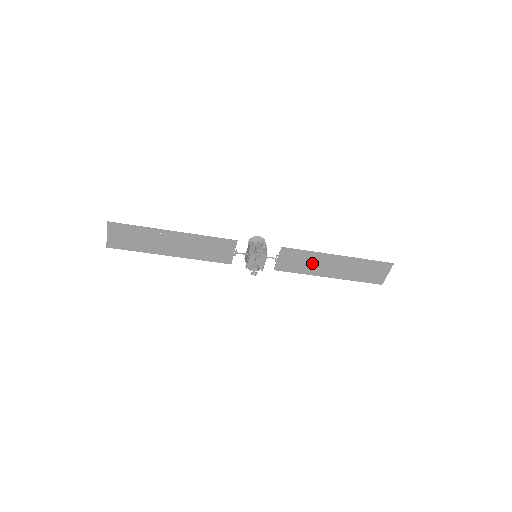
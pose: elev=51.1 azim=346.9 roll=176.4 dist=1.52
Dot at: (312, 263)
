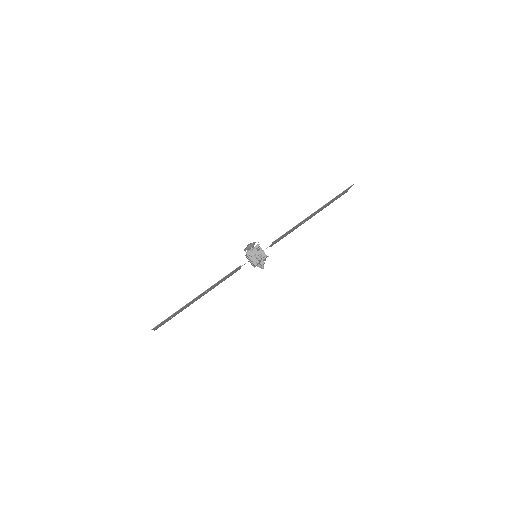
Dot at: (296, 227)
